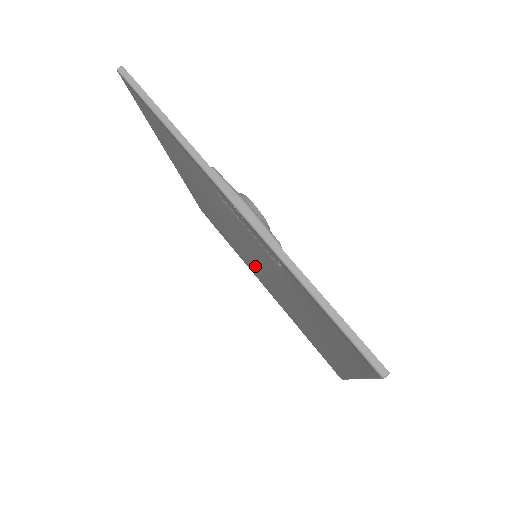
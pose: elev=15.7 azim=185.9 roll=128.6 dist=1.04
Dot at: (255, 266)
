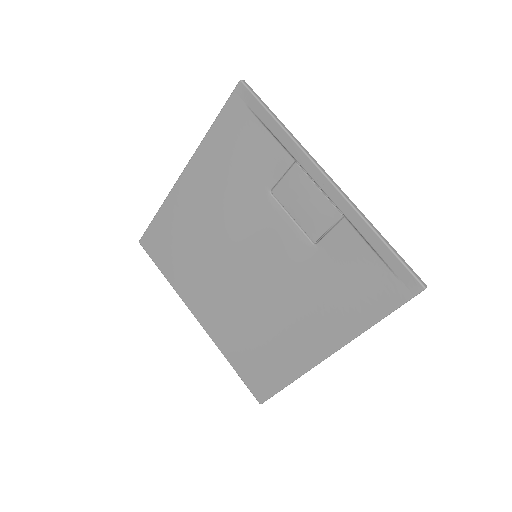
Dot at: (220, 282)
